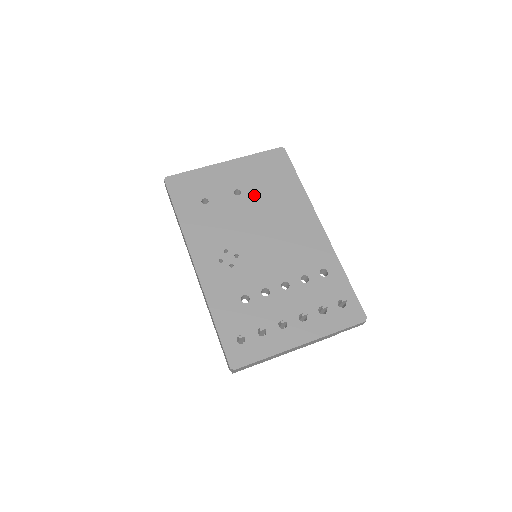
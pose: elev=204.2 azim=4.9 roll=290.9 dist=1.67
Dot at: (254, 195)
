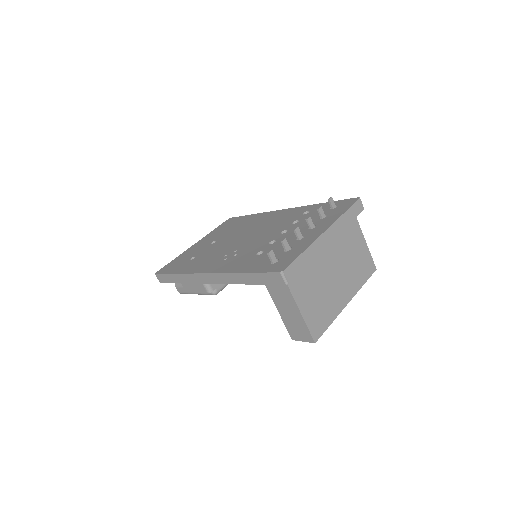
Dot at: (226, 235)
